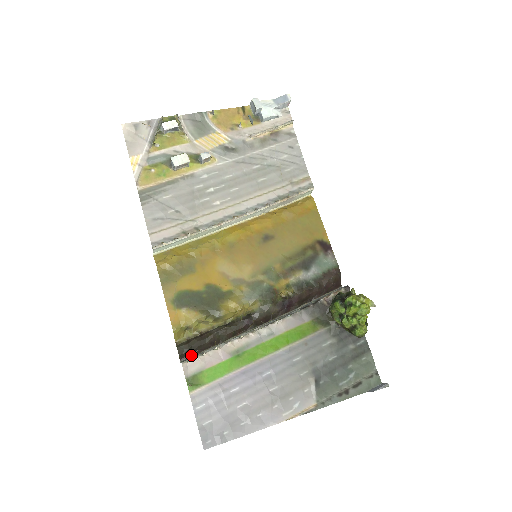
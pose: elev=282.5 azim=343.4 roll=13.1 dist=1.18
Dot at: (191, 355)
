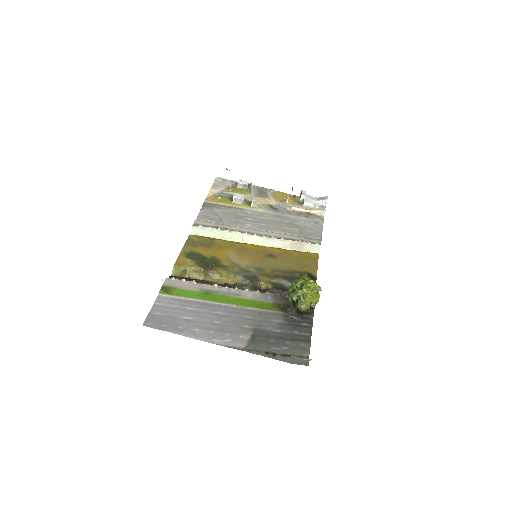
Dot at: occluded
